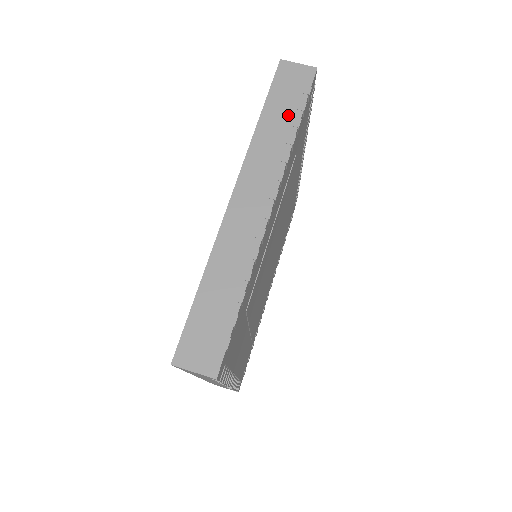
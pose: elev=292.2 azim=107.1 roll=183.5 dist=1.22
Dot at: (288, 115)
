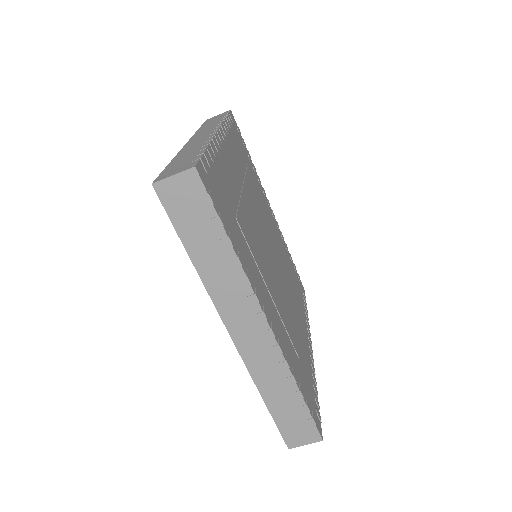
Dot at: (213, 241)
